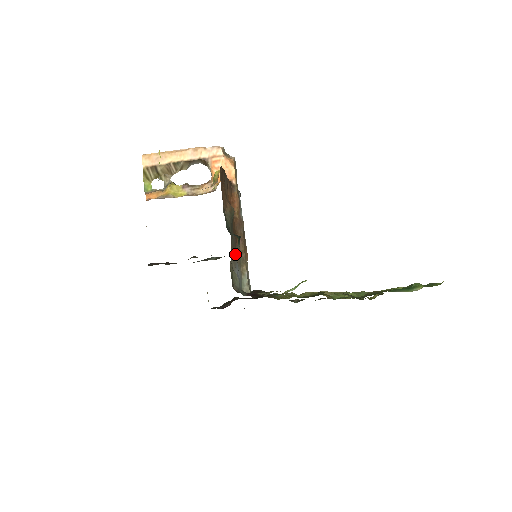
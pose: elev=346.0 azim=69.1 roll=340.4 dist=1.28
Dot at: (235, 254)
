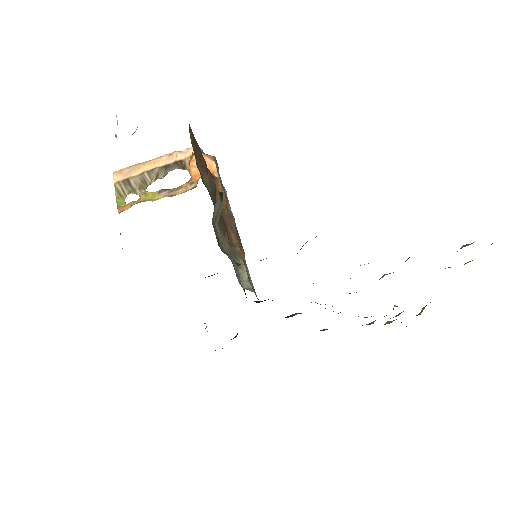
Dot at: occluded
